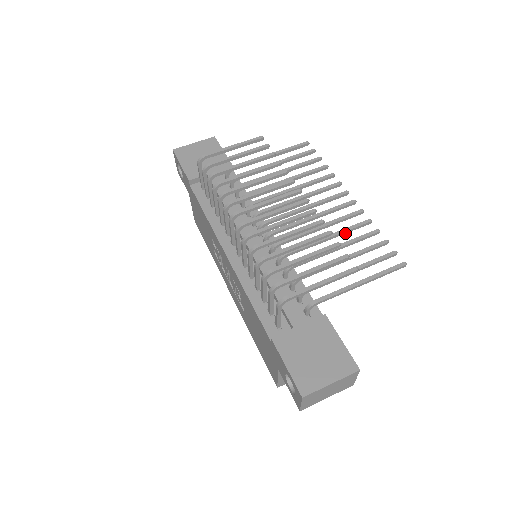
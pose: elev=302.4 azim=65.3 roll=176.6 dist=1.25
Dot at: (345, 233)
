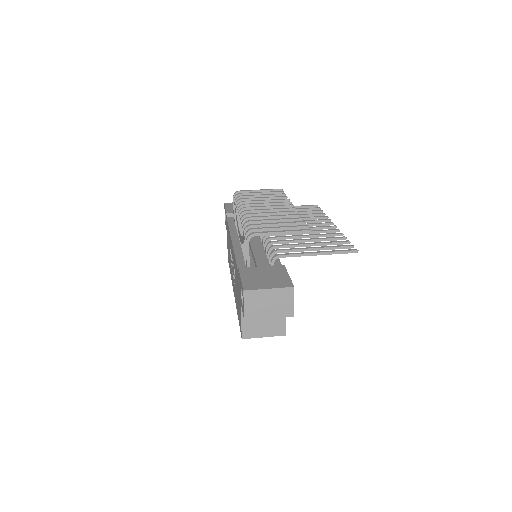
Dot at: occluded
